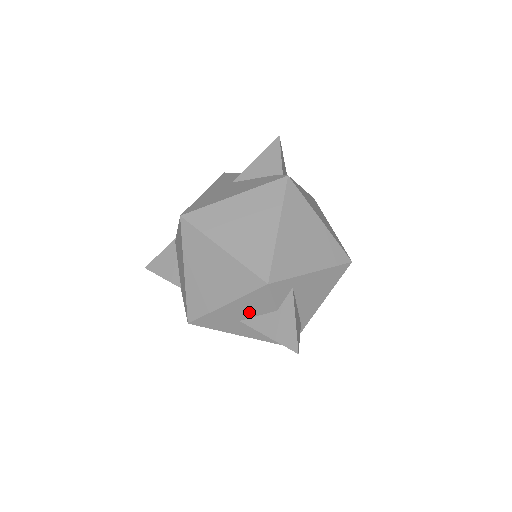
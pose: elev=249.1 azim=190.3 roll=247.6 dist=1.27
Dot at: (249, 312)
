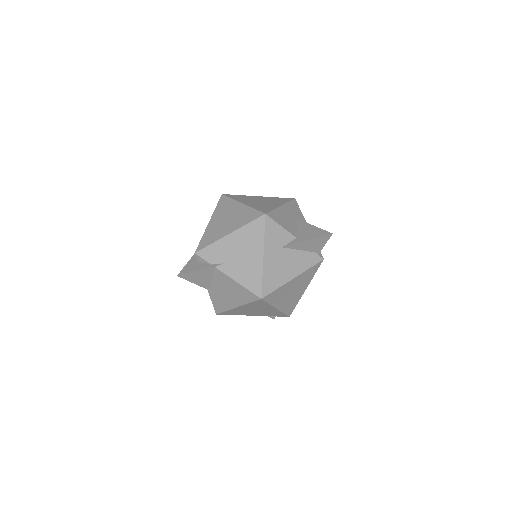
Dot at: occluded
